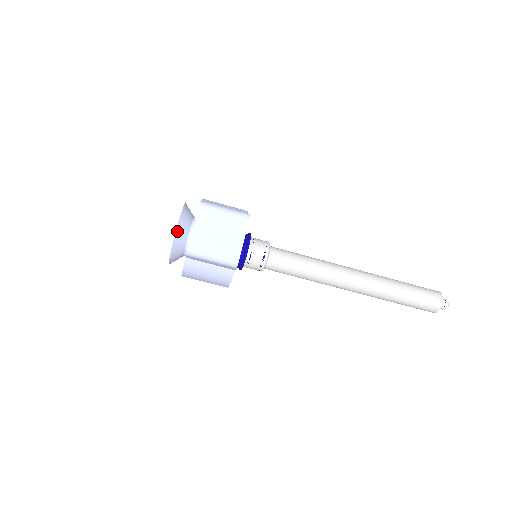
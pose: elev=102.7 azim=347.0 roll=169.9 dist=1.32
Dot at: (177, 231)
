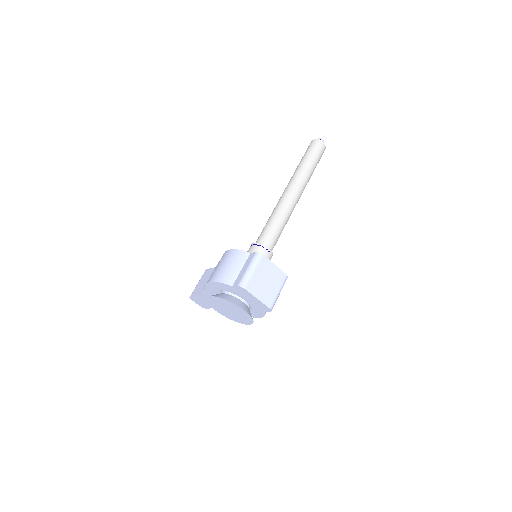
Dot at: (246, 312)
